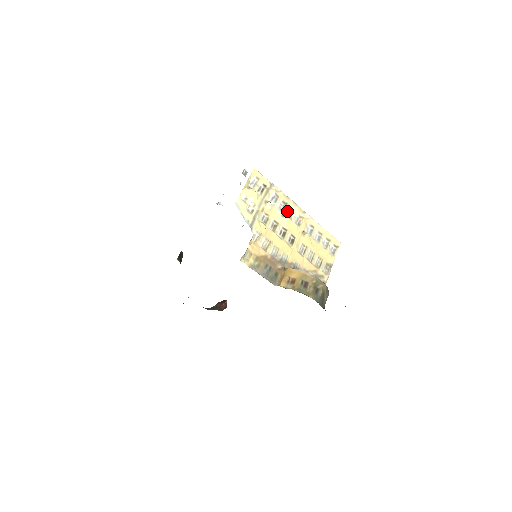
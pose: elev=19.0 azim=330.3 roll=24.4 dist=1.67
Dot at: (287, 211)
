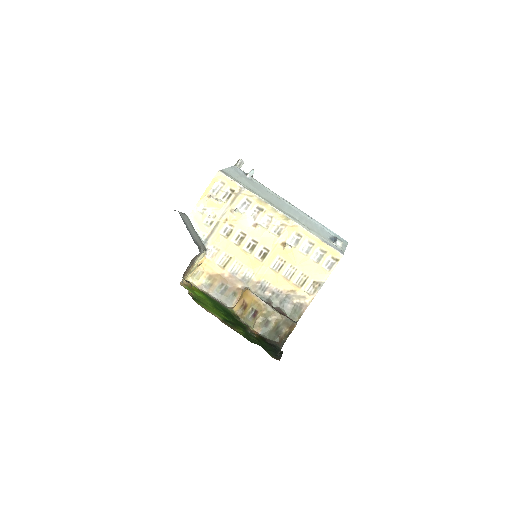
Dot at: (263, 218)
